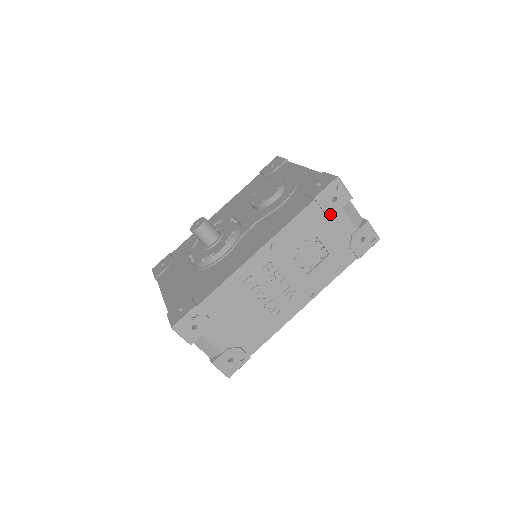
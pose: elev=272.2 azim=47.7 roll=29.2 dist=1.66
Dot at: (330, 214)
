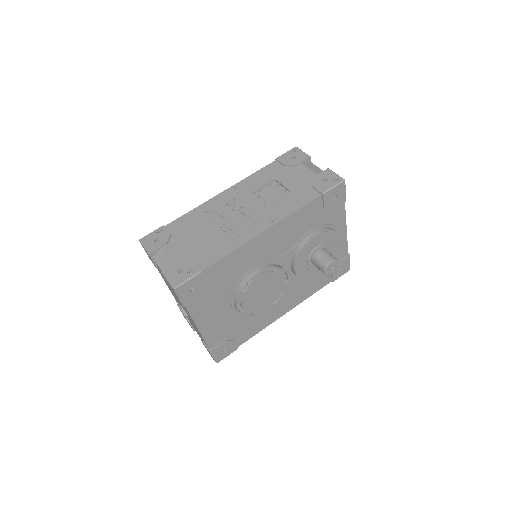
Dot at: (290, 167)
